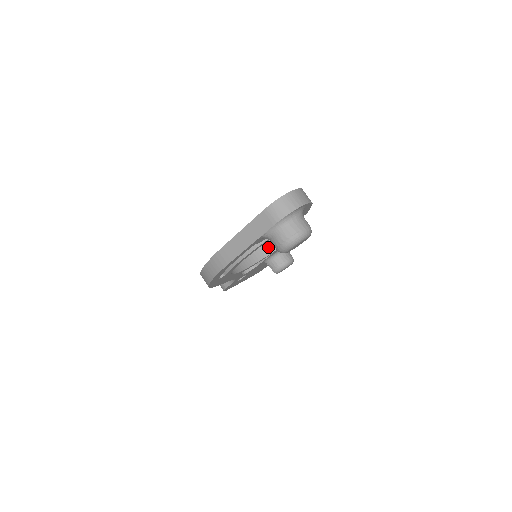
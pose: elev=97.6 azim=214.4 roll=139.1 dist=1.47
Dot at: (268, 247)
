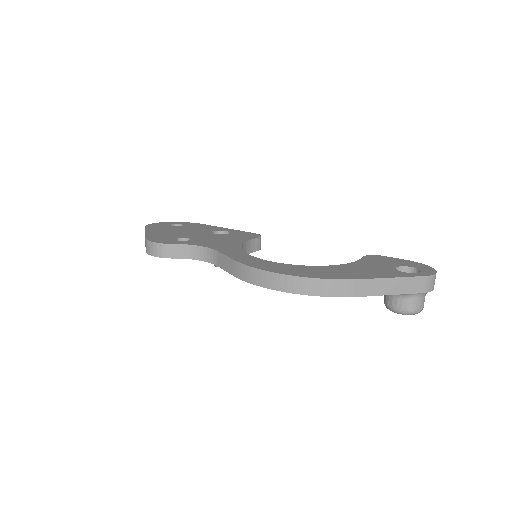
Dot at: (250, 246)
